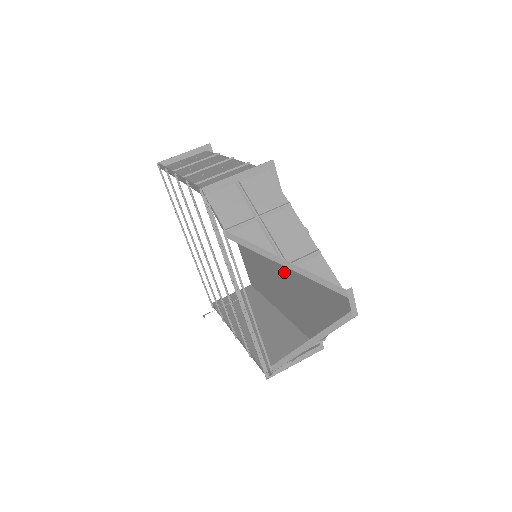
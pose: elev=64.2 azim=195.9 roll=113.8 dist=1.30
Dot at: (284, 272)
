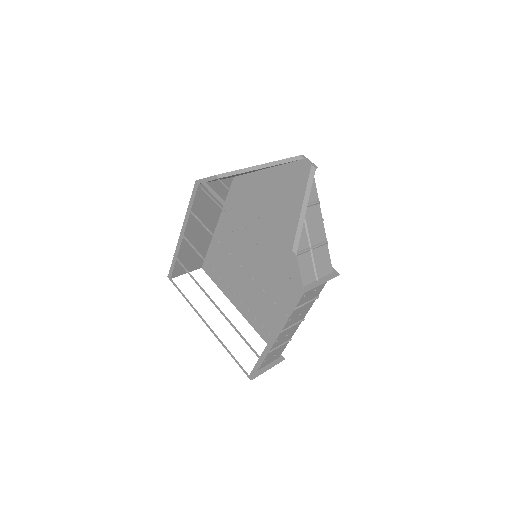
Dot at: (280, 250)
